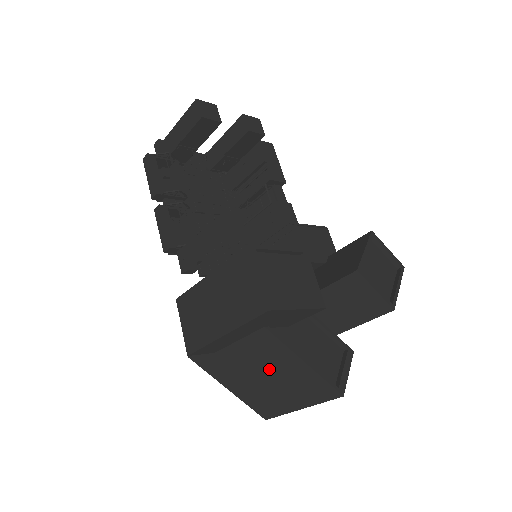
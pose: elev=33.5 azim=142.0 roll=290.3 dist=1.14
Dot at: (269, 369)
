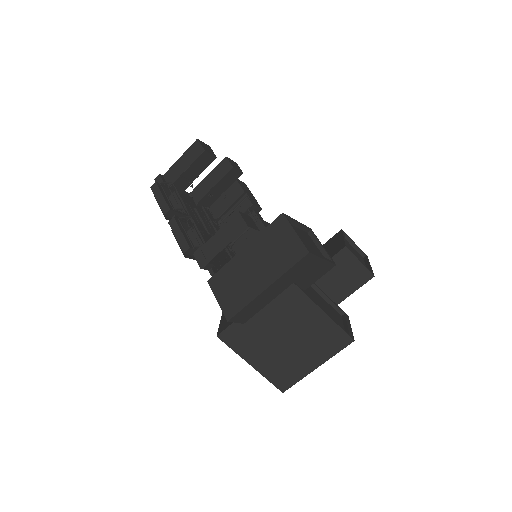
Dot at: (293, 329)
